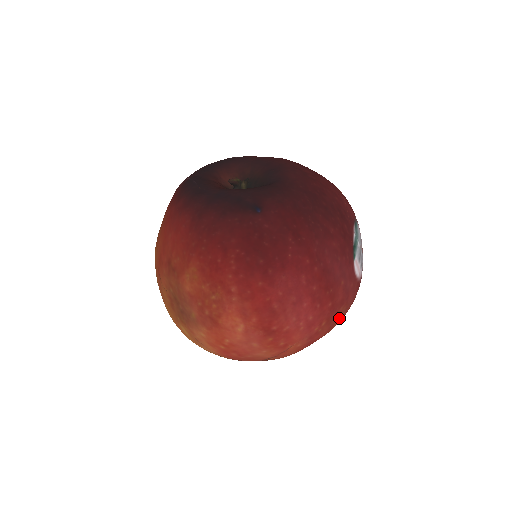
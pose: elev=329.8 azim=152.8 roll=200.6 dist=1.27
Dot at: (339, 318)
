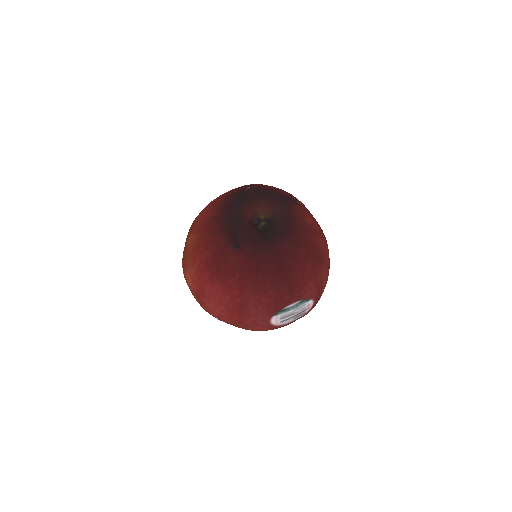
Dot at: (247, 329)
